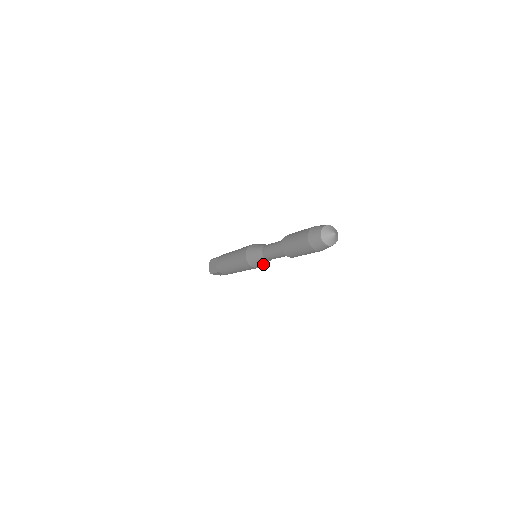
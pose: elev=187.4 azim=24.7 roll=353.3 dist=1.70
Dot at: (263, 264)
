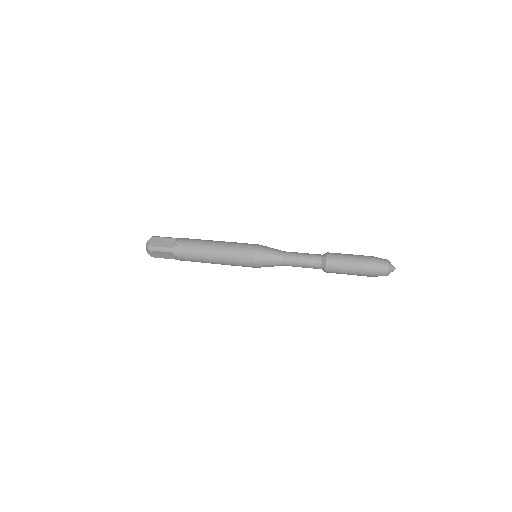
Dot at: (267, 266)
